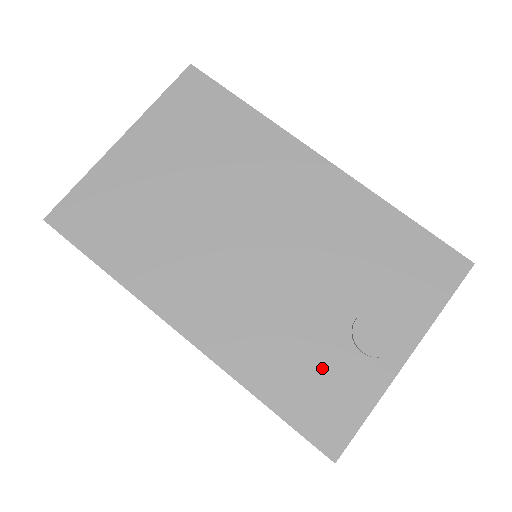
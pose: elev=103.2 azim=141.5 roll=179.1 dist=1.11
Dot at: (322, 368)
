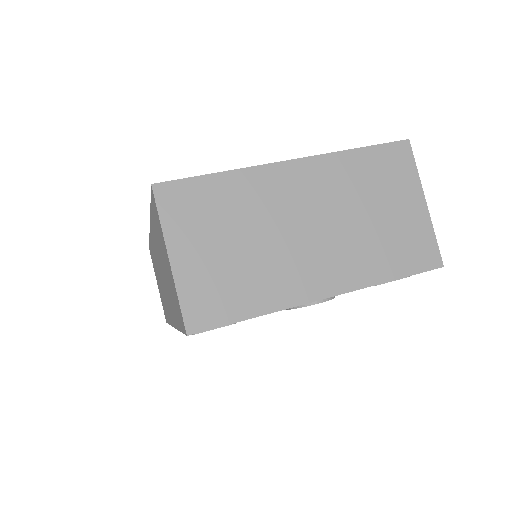
Dot at: occluded
